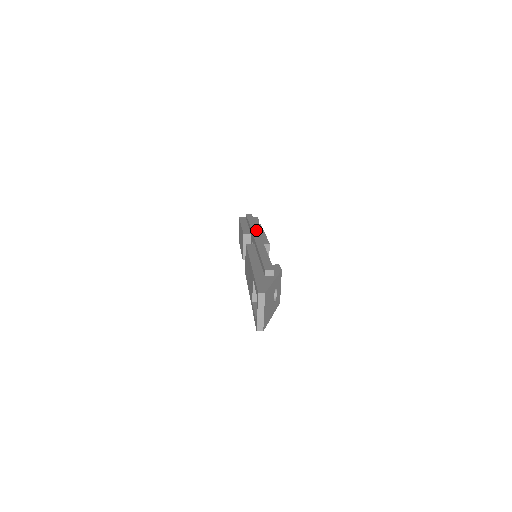
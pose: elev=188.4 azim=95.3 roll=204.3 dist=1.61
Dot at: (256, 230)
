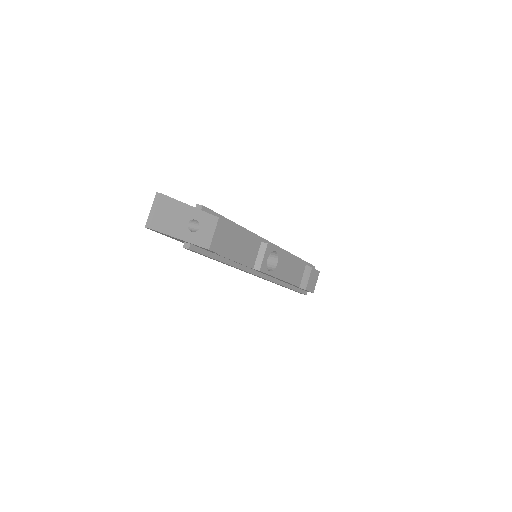
Dot at: (278, 246)
